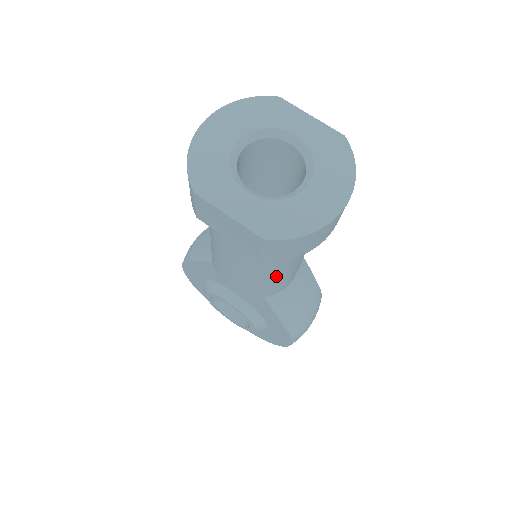
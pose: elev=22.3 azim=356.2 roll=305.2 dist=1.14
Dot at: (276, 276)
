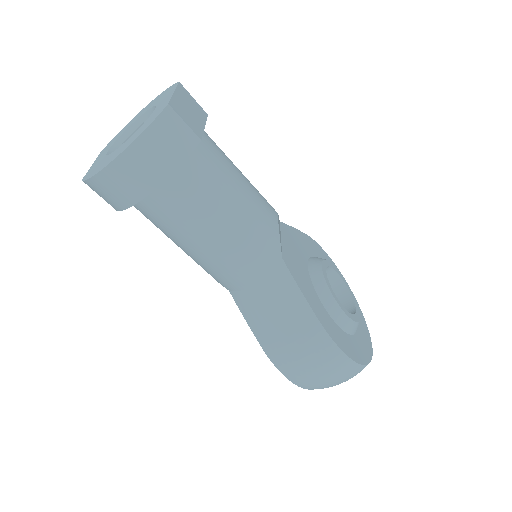
Dot at: (192, 254)
